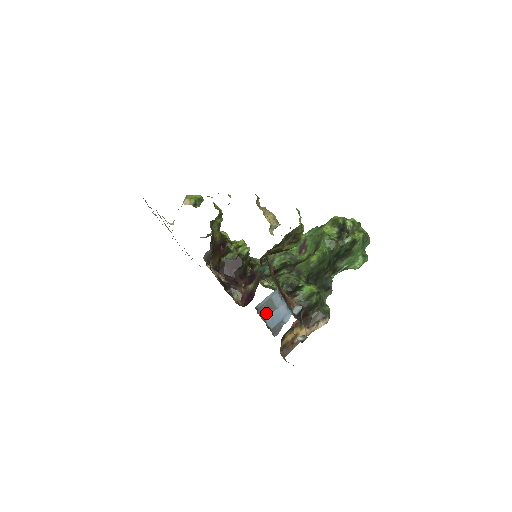
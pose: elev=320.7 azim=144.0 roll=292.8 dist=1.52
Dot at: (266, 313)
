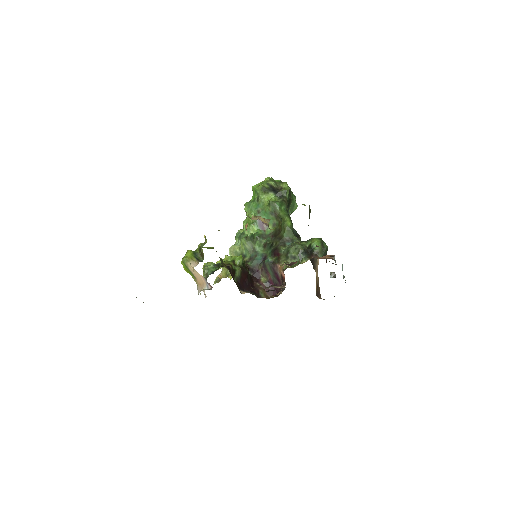
Dot at: occluded
